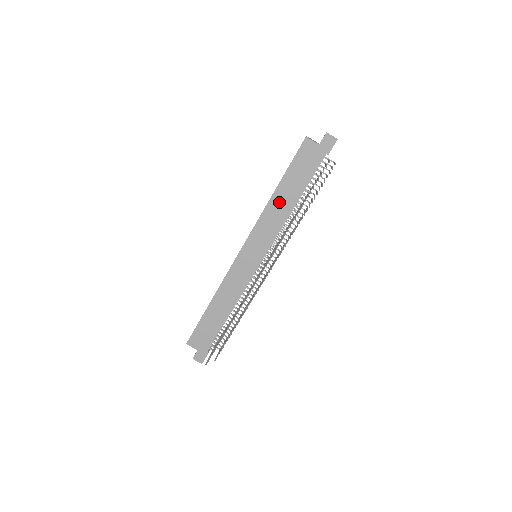
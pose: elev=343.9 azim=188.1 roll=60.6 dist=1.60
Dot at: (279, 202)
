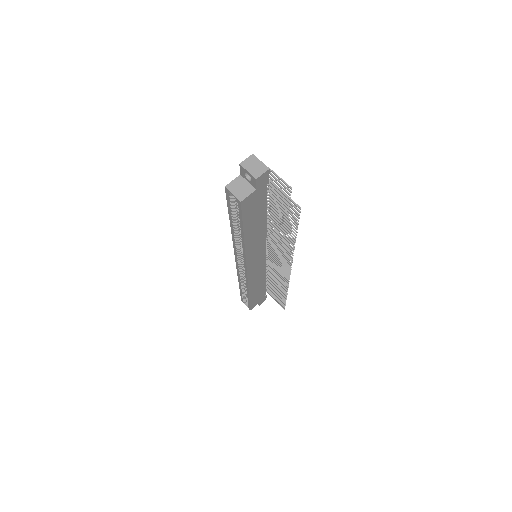
Dot at: (253, 236)
